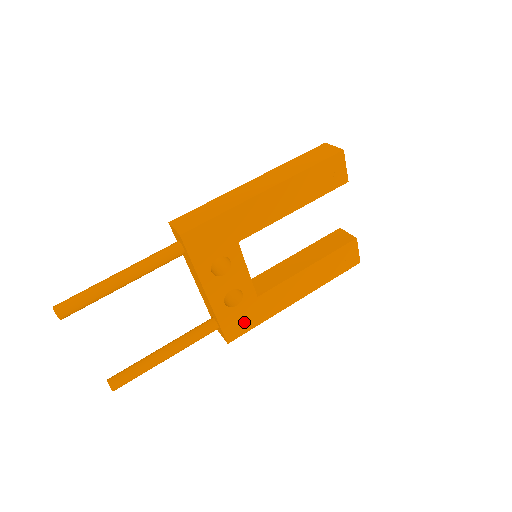
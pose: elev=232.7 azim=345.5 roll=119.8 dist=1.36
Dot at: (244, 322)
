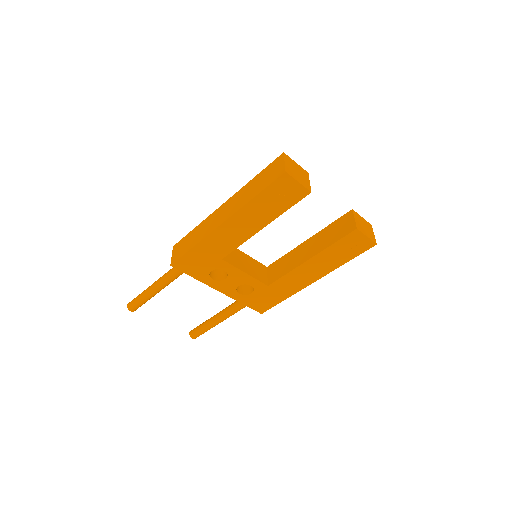
Dot at: (267, 301)
